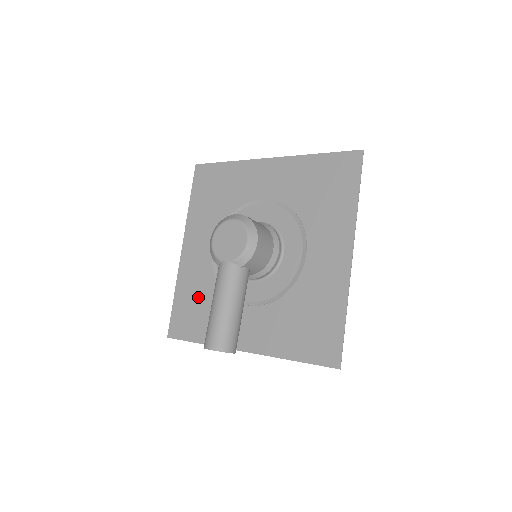
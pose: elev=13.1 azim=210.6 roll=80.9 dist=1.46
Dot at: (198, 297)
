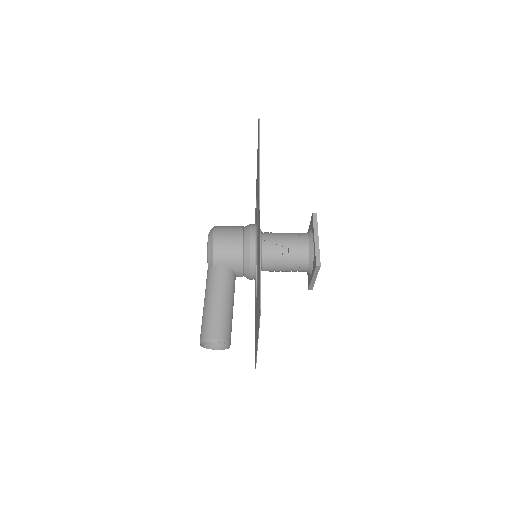
Dot at: occluded
